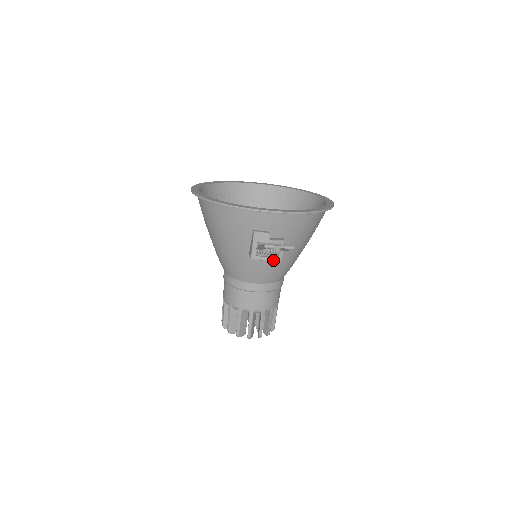
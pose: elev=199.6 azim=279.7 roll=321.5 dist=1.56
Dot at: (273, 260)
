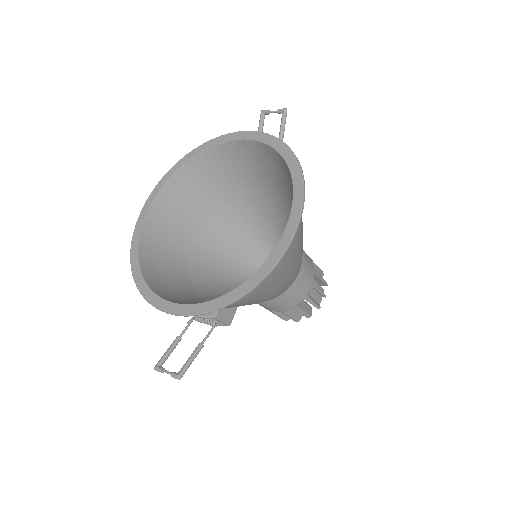
Dot at: (219, 325)
